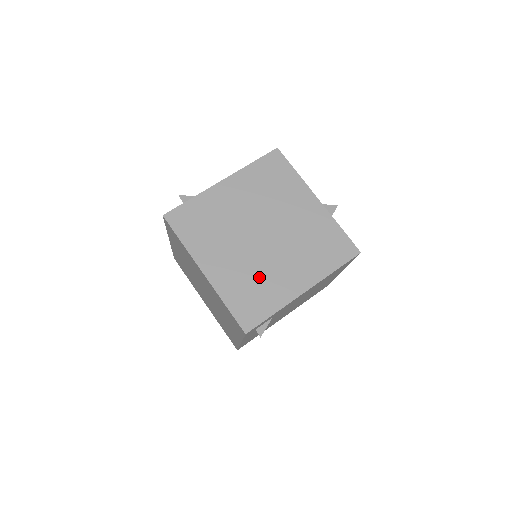
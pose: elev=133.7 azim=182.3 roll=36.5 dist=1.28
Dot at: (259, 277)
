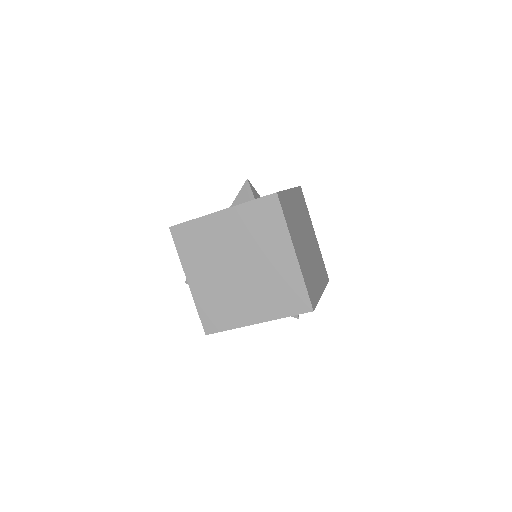
Dot at: (310, 272)
